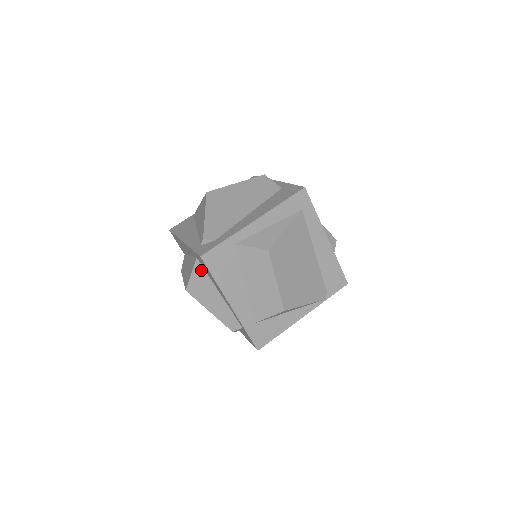
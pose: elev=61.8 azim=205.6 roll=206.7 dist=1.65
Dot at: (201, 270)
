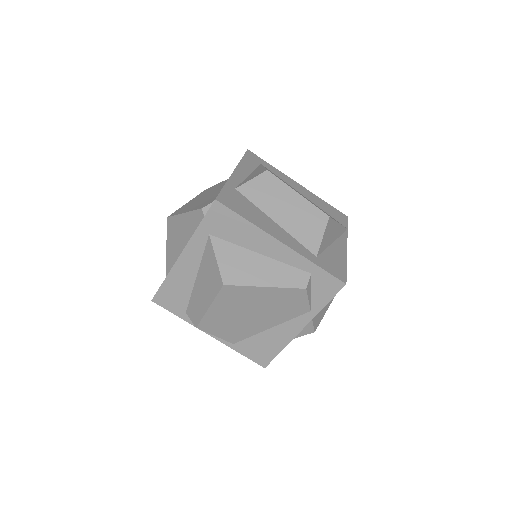
Dot at: (223, 244)
